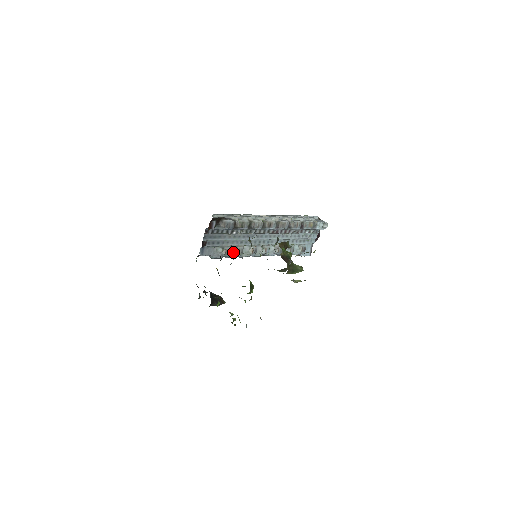
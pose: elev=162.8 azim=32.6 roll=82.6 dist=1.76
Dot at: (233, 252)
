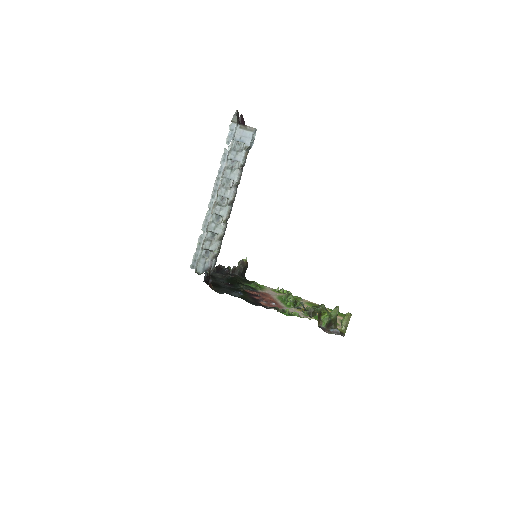
Dot at: occluded
